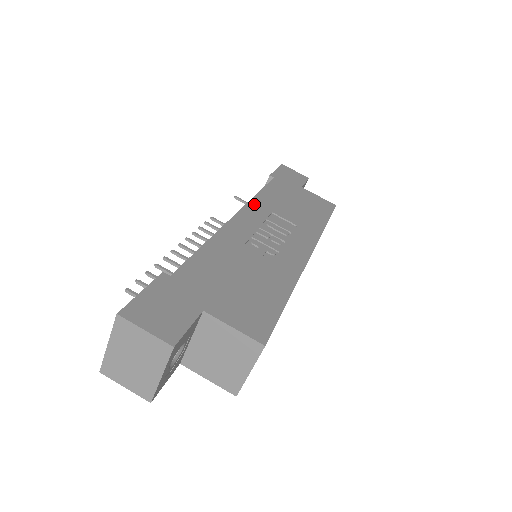
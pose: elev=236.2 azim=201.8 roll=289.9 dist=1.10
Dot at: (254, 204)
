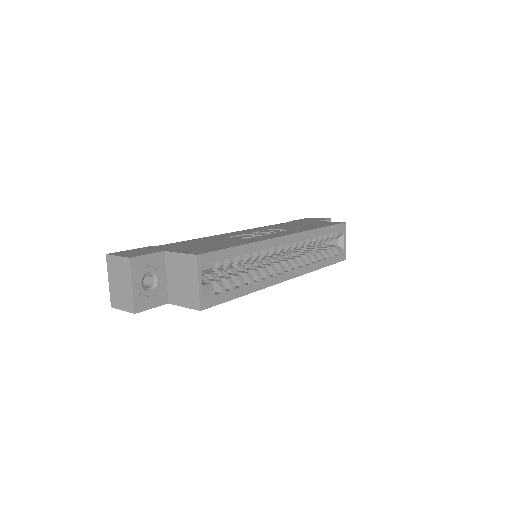
Dot at: (258, 228)
